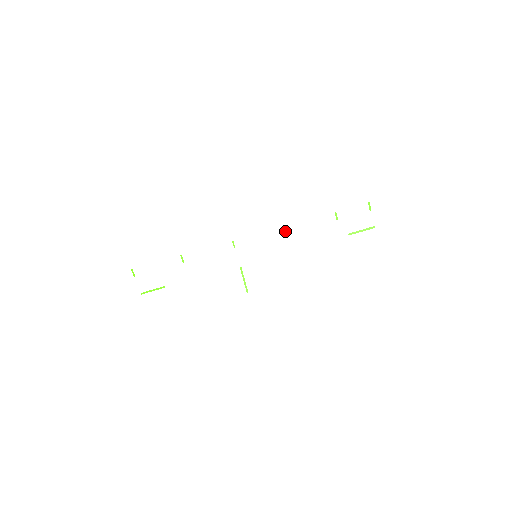
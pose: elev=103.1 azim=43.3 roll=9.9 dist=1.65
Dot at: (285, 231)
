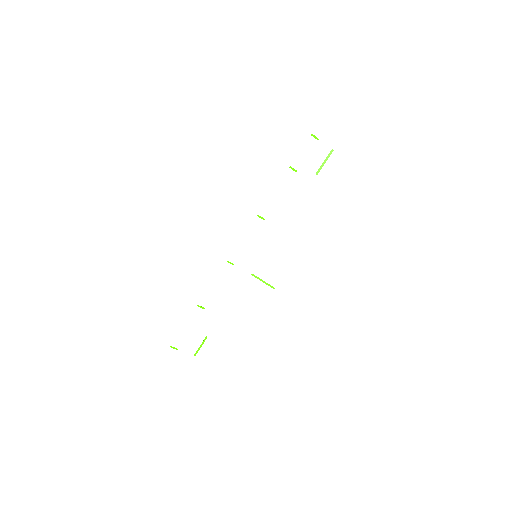
Dot at: (262, 218)
